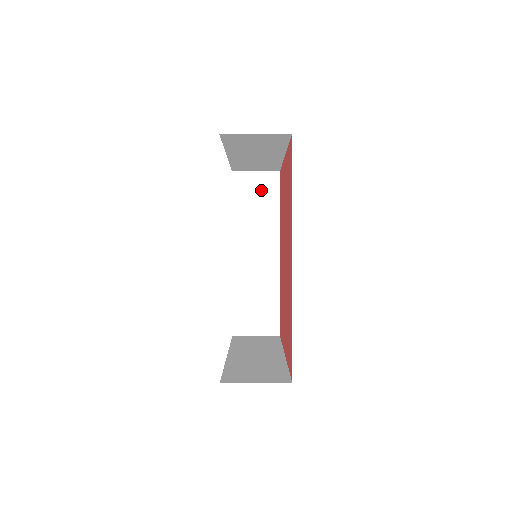
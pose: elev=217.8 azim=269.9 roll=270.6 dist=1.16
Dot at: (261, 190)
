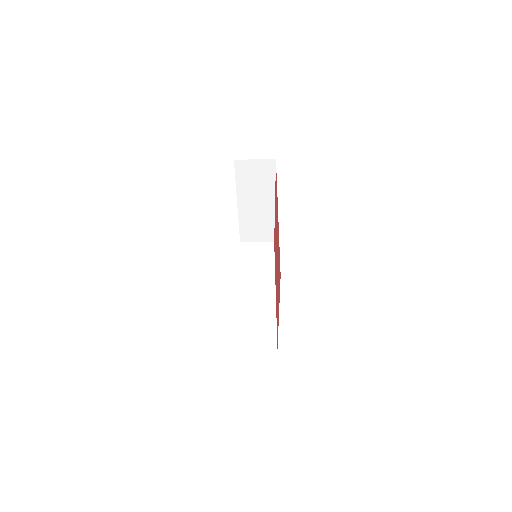
Dot at: (261, 253)
